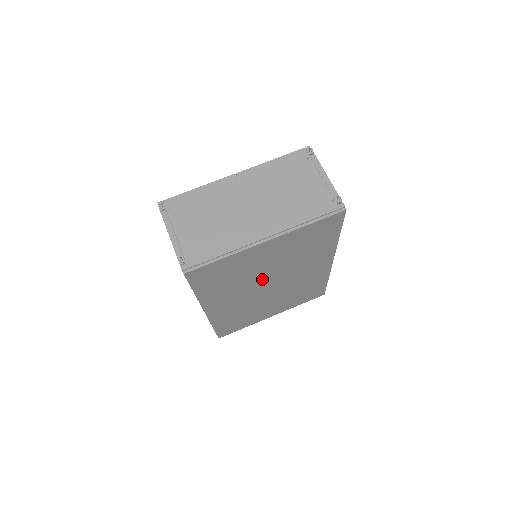
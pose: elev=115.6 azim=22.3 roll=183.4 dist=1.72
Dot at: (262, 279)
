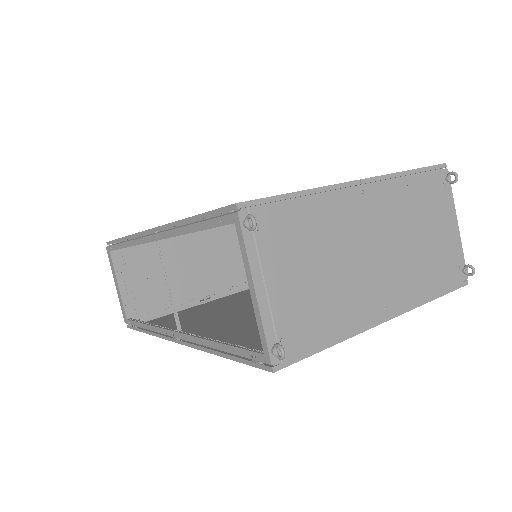
Dot at: occluded
